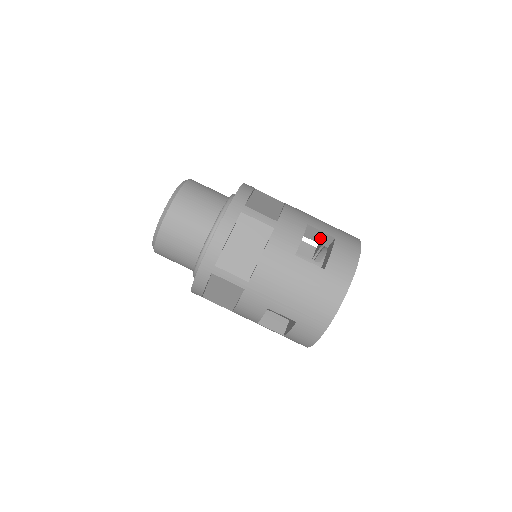
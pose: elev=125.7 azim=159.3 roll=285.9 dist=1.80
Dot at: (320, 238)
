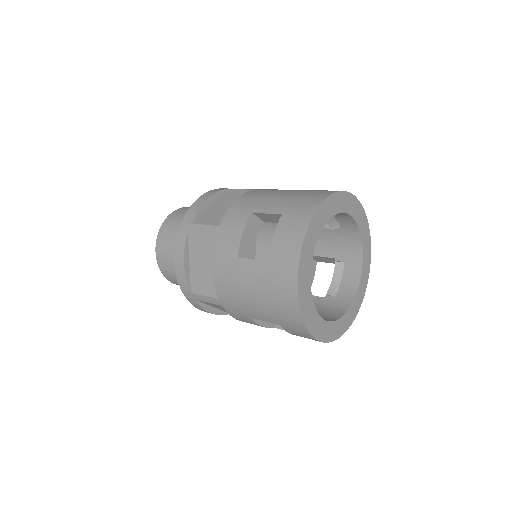
Dot at: (276, 219)
